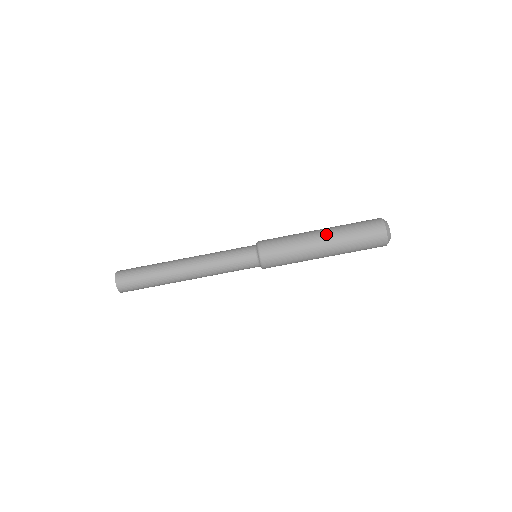
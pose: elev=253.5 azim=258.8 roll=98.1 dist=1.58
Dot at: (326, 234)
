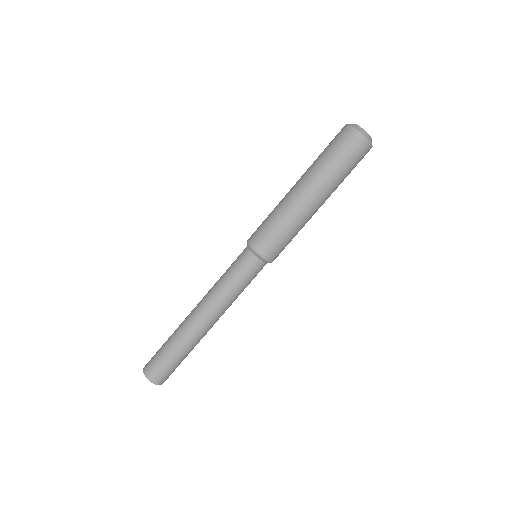
Dot at: (312, 190)
